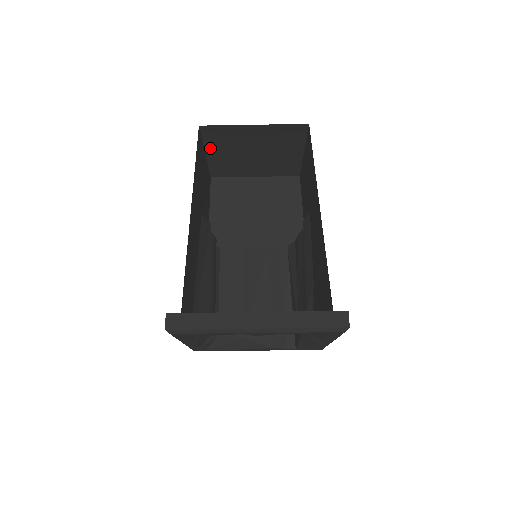
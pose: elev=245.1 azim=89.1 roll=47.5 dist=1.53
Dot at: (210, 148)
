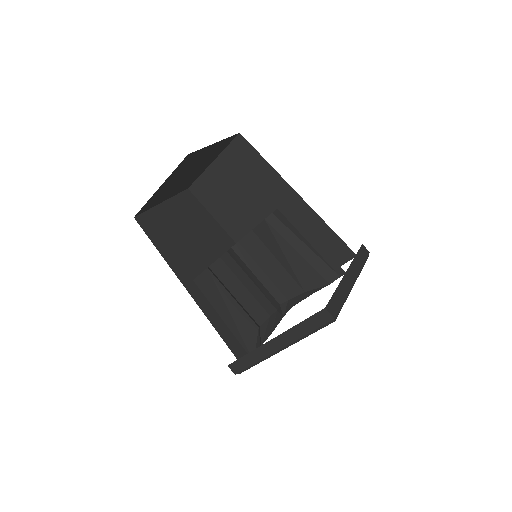
Dot at: (159, 202)
